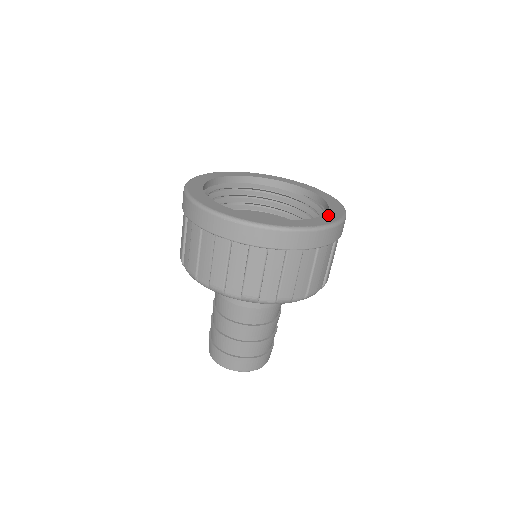
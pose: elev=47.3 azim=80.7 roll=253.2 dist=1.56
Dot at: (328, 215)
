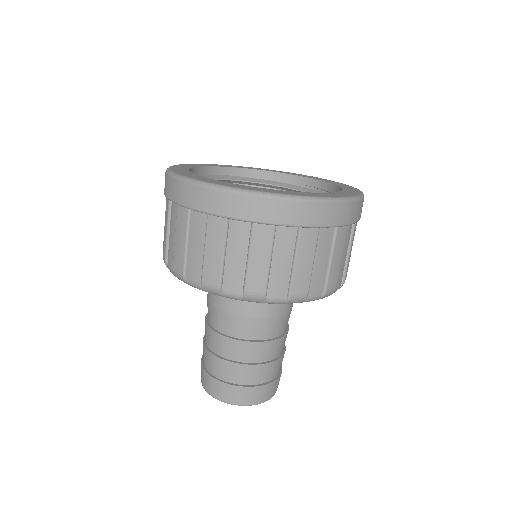
Dot at: (344, 192)
